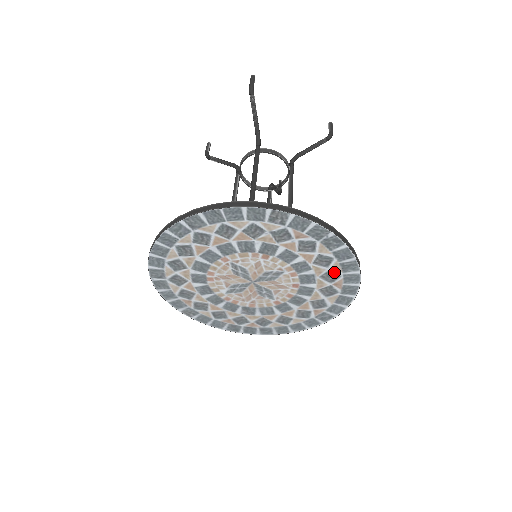
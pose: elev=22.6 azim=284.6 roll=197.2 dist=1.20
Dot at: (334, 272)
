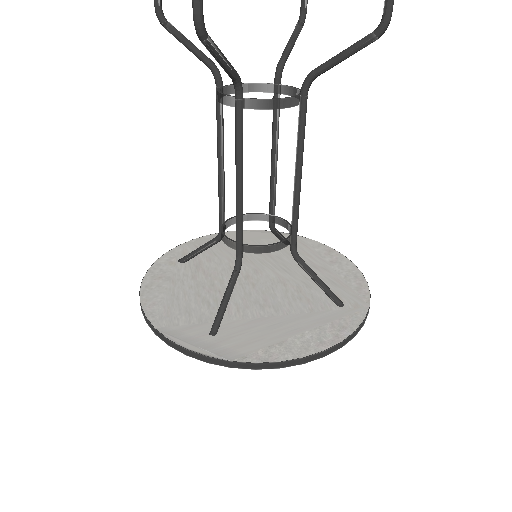
Dot at: occluded
